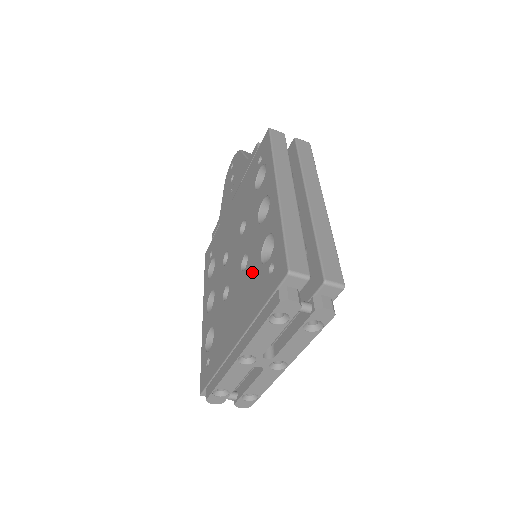
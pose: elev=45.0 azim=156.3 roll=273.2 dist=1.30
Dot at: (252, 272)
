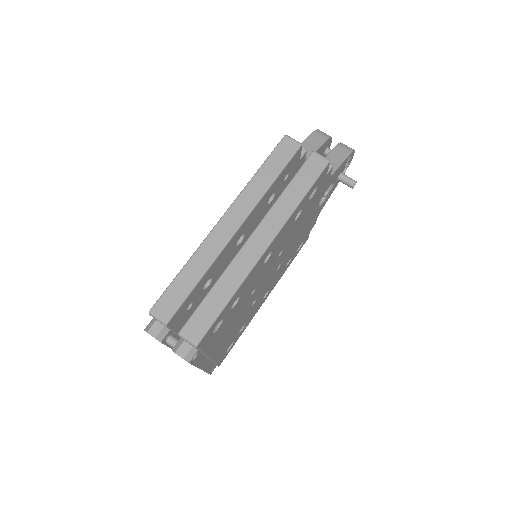
Dot at: occluded
